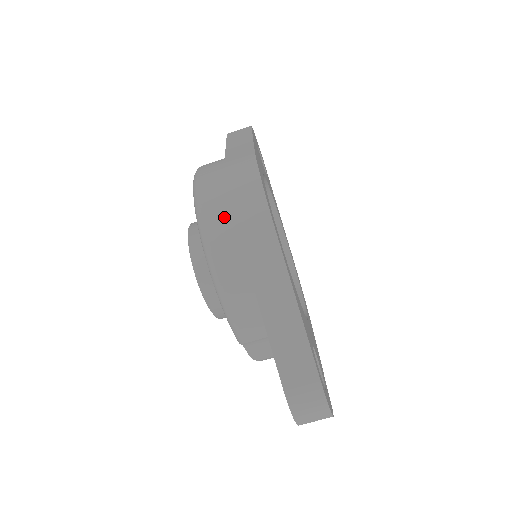
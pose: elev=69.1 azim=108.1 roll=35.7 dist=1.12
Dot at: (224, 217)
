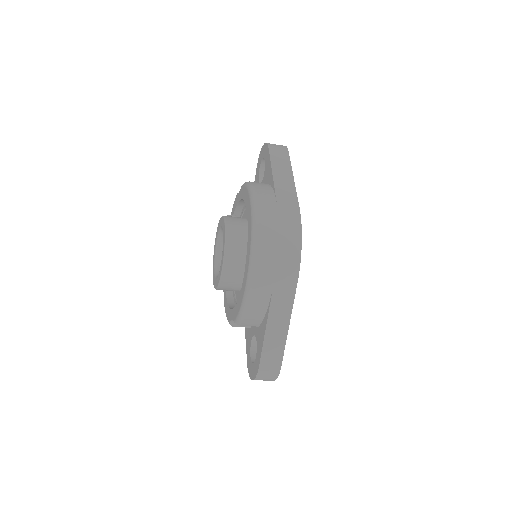
Dot at: (271, 258)
